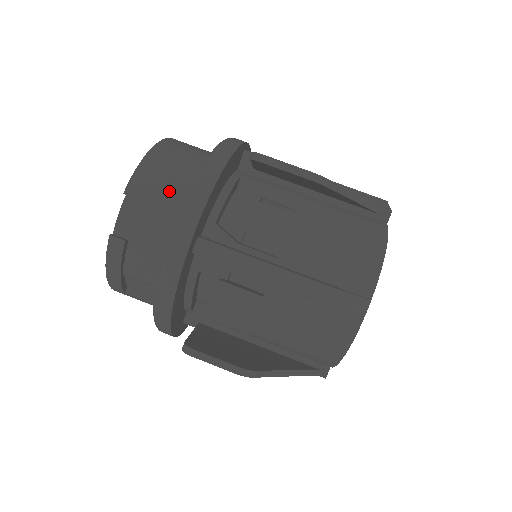
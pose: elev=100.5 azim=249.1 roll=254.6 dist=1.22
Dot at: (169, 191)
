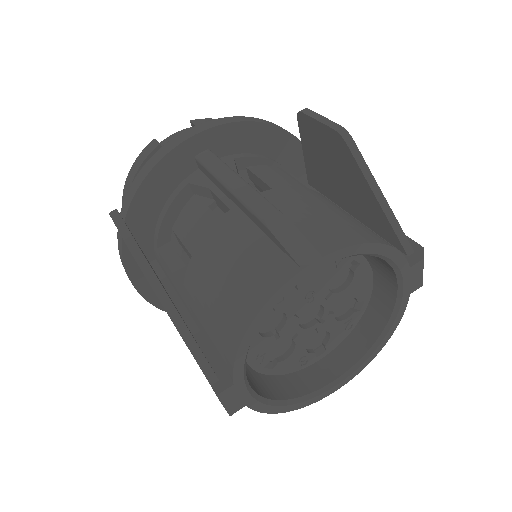
Dot at: occluded
